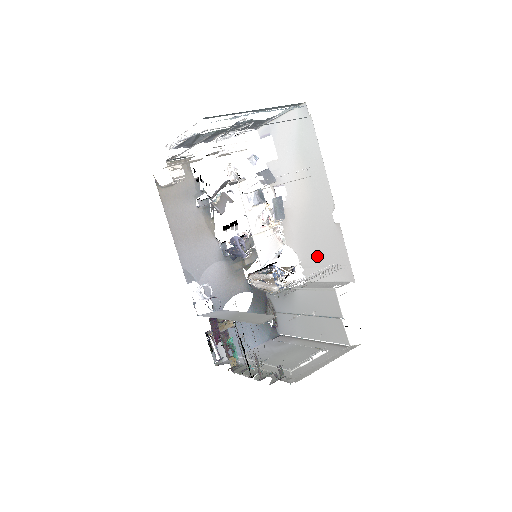
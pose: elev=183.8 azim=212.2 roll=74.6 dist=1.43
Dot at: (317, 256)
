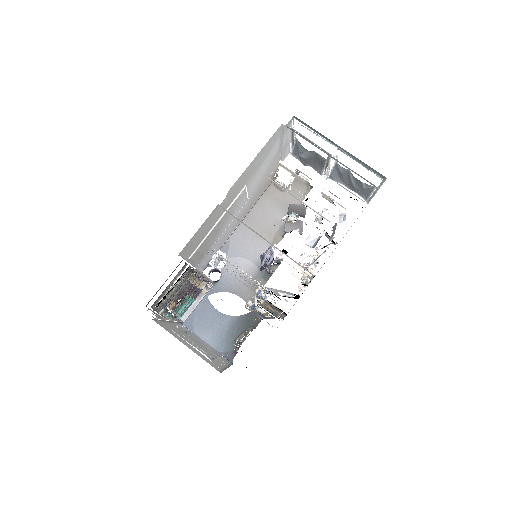
Dot at: occluded
